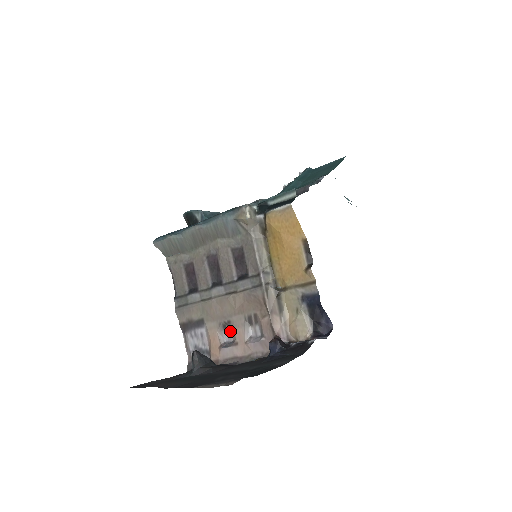
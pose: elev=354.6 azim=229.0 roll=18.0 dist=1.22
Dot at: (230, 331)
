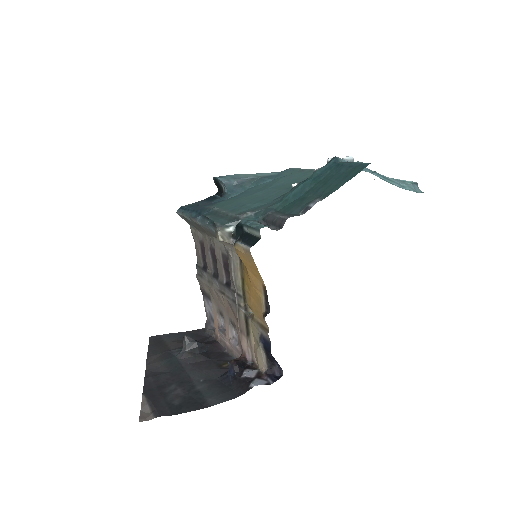
Dot at: occluded
